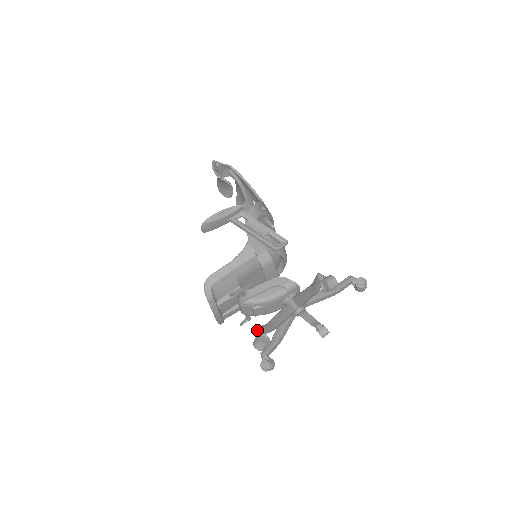
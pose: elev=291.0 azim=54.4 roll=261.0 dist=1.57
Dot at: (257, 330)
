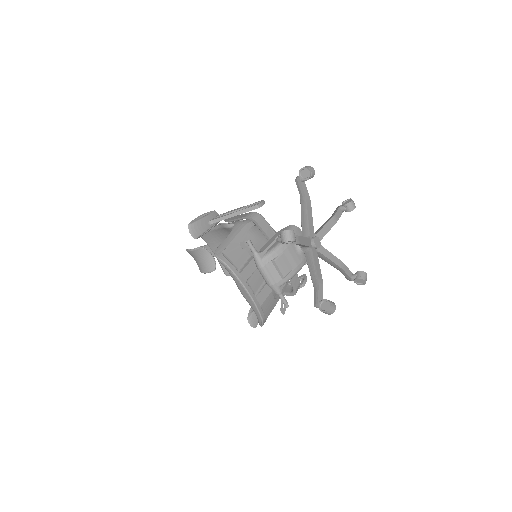
Dot at: (278, 236)
